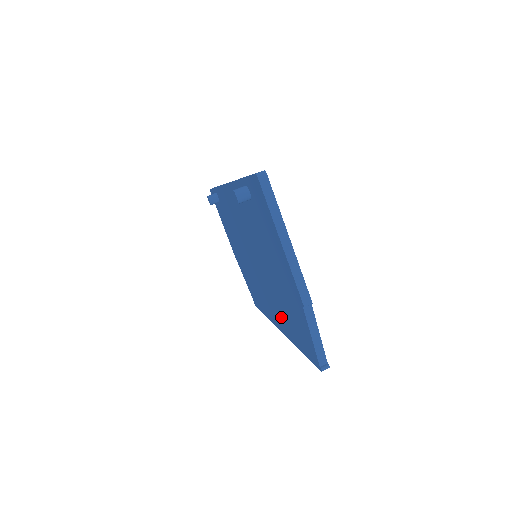
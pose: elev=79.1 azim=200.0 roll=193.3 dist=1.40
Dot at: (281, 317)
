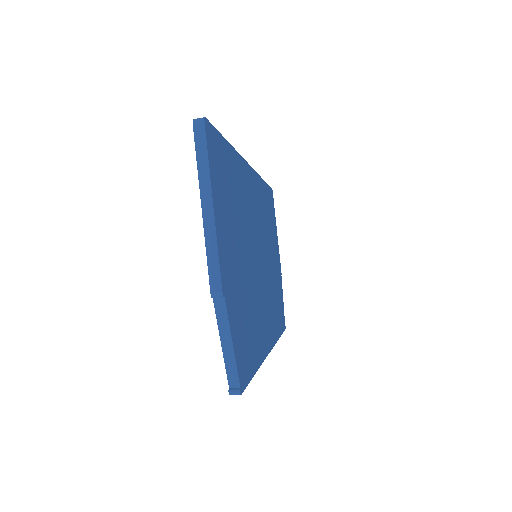
Dot at: occluded
